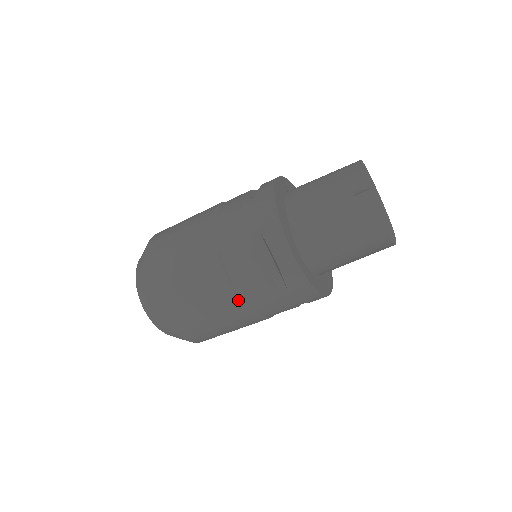
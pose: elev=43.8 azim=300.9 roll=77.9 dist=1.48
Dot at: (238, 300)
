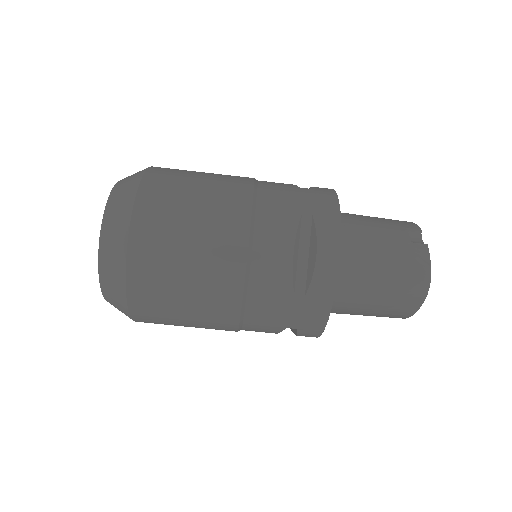
Dot at: (242, 278)
